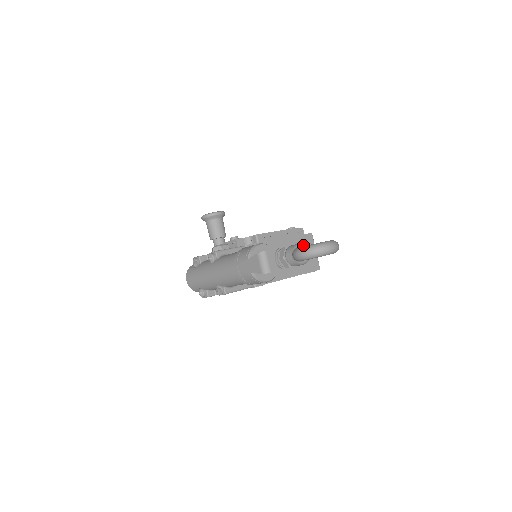
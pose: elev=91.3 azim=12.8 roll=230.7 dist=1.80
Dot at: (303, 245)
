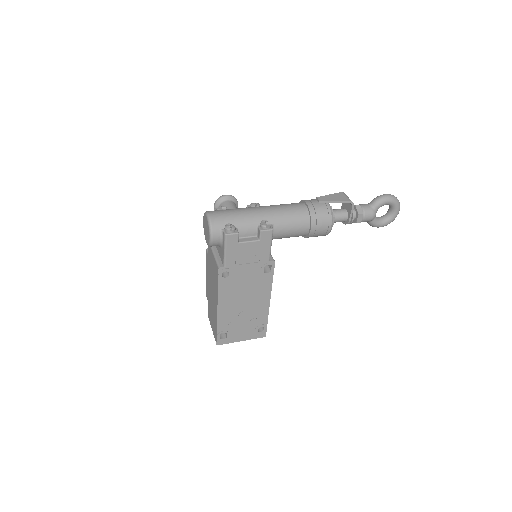
Dot at: occluded
